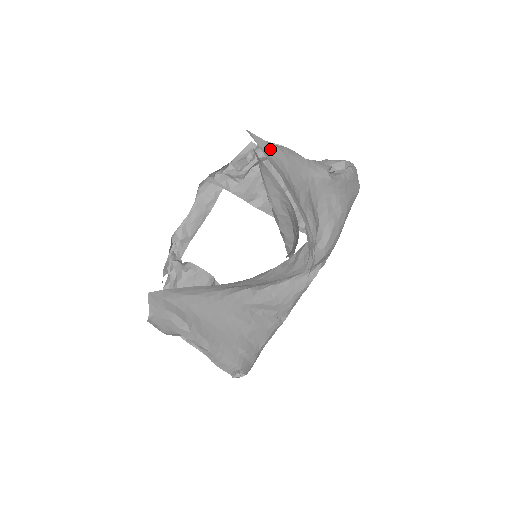
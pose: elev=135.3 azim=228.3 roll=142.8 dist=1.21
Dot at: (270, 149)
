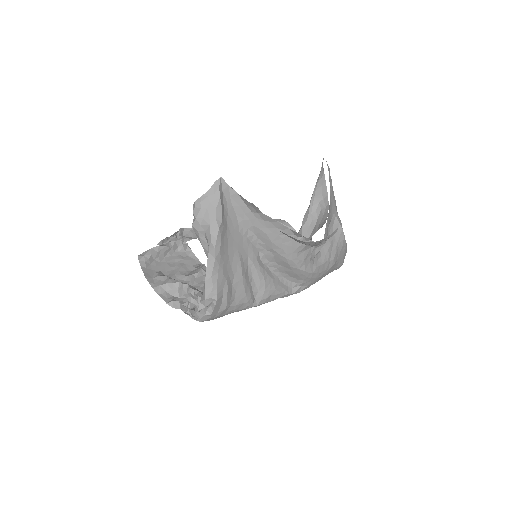
Dot at: occluded
